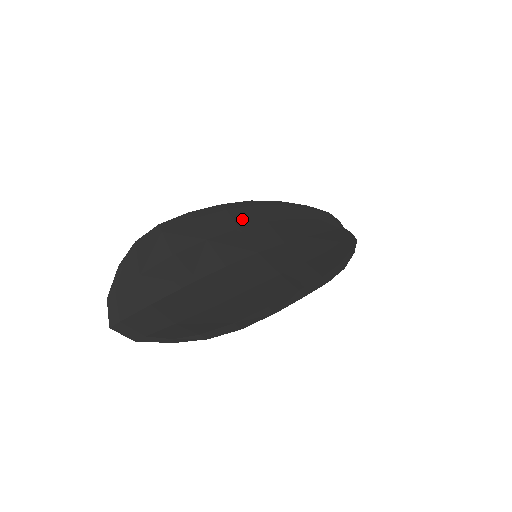
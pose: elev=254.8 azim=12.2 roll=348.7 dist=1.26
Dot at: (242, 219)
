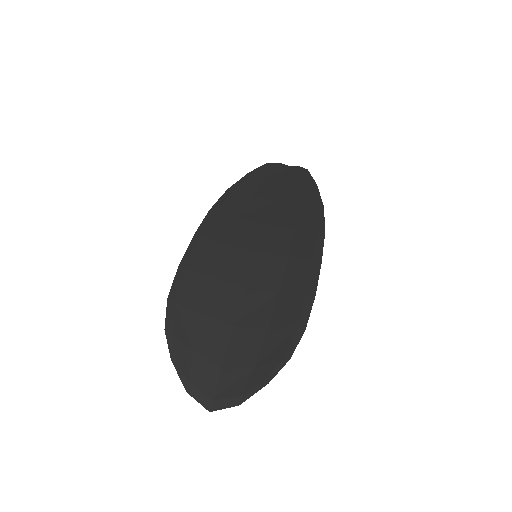
Dot at: (219, 234)
